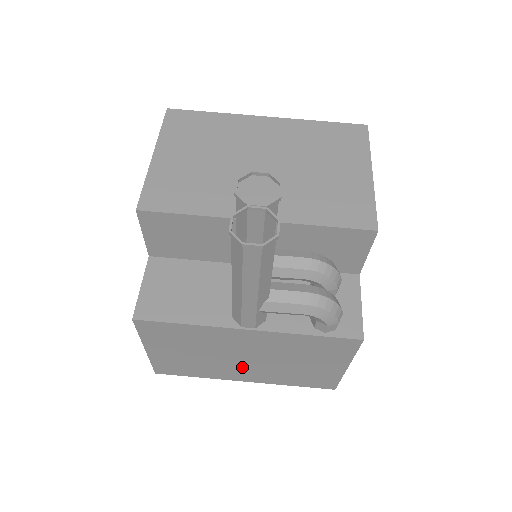
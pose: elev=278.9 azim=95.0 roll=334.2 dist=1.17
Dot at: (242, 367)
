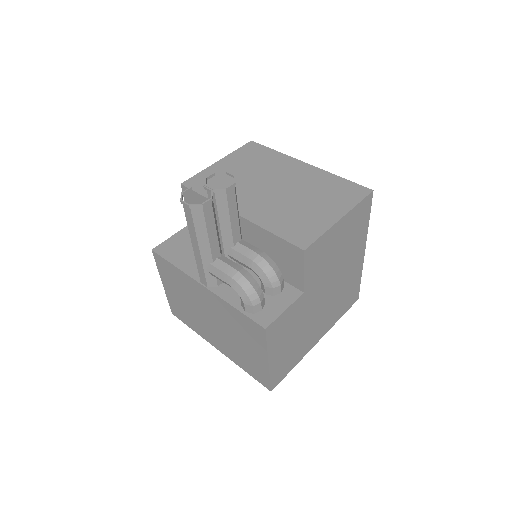
Dot at: (211, 329)
